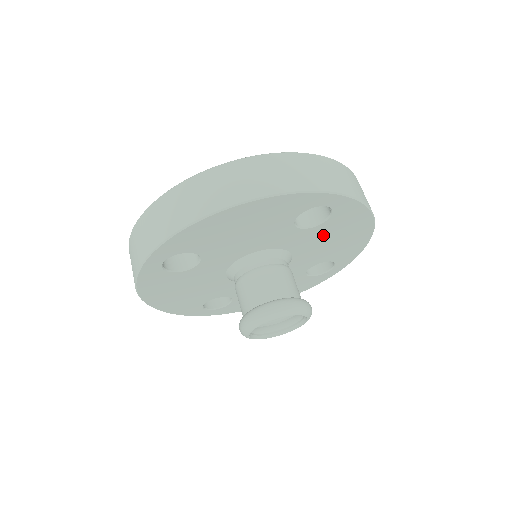
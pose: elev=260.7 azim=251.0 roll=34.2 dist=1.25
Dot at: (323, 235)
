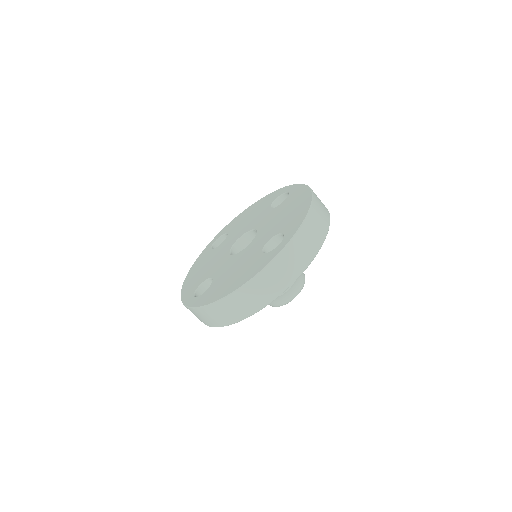
Dot at: occluded
